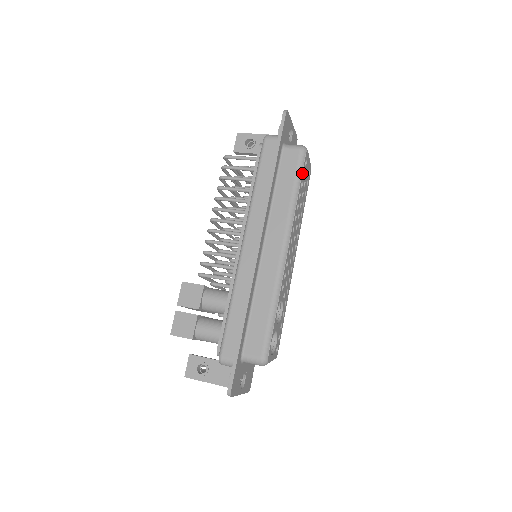
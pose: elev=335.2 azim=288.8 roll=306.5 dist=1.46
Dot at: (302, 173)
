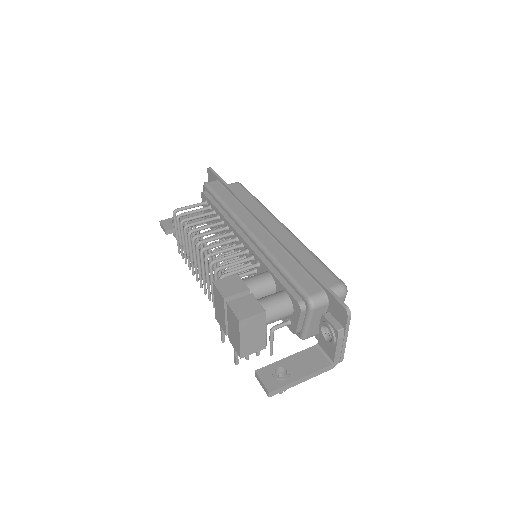
Dot at: occluded
